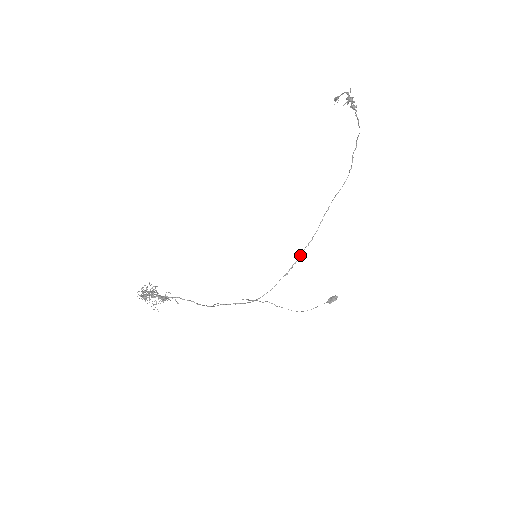
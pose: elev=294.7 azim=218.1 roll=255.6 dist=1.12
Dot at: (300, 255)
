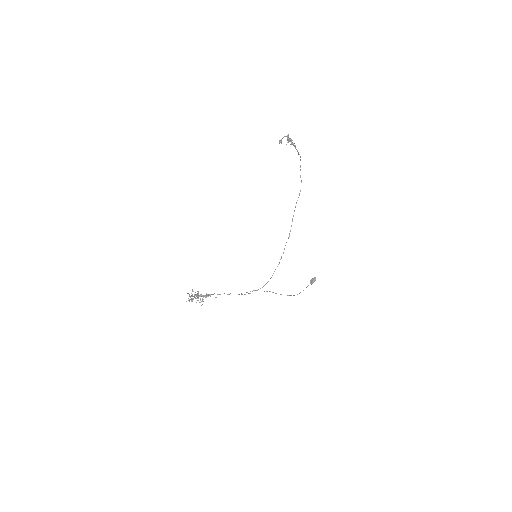
Dot at: (284, 248)
